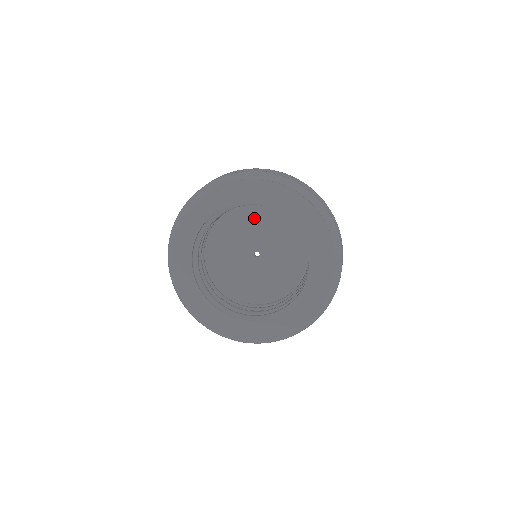
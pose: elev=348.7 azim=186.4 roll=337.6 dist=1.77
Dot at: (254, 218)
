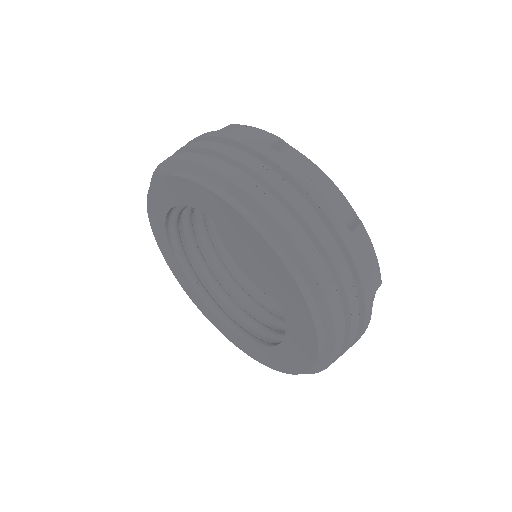
Dot at: occluded
